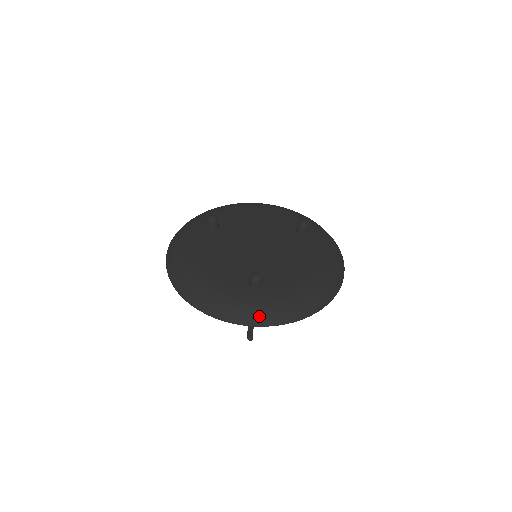
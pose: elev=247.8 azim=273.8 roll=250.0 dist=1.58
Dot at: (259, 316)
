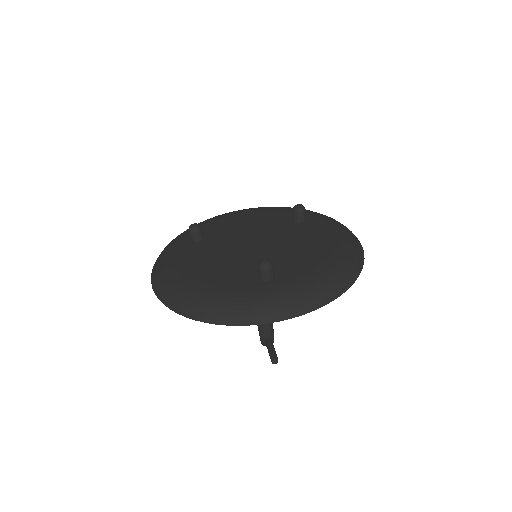
Dot at: (282, 307)
